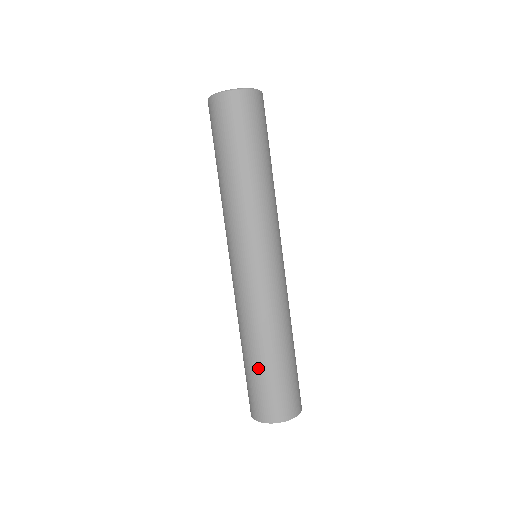
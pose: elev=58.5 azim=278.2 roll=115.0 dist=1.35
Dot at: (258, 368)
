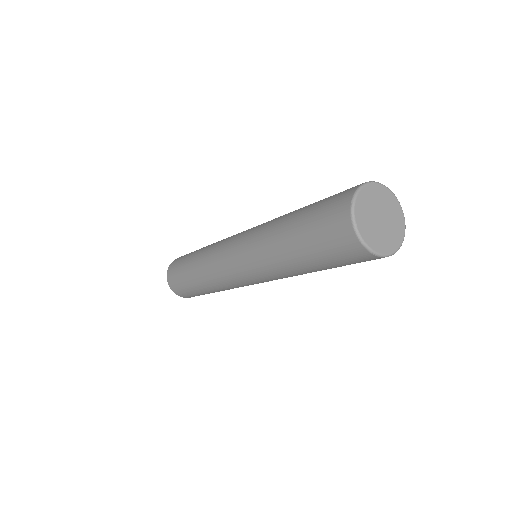
Dot at: (197, 291)
